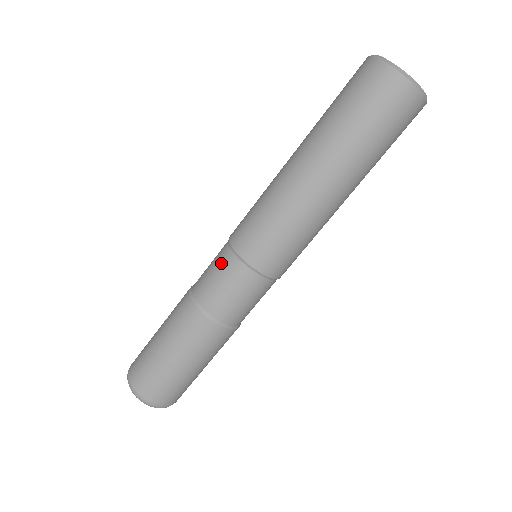
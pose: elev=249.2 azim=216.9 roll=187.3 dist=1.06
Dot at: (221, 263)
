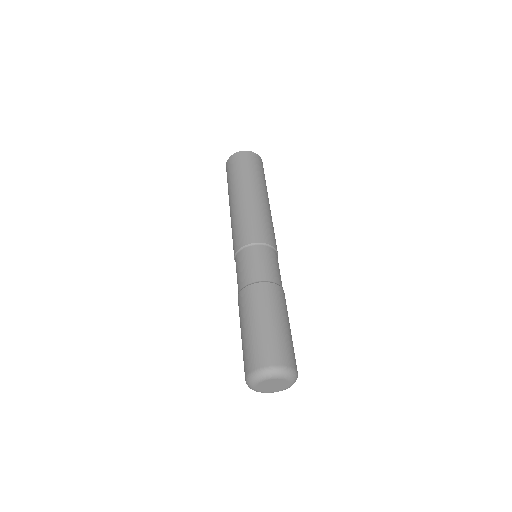
Dot at: occluded
